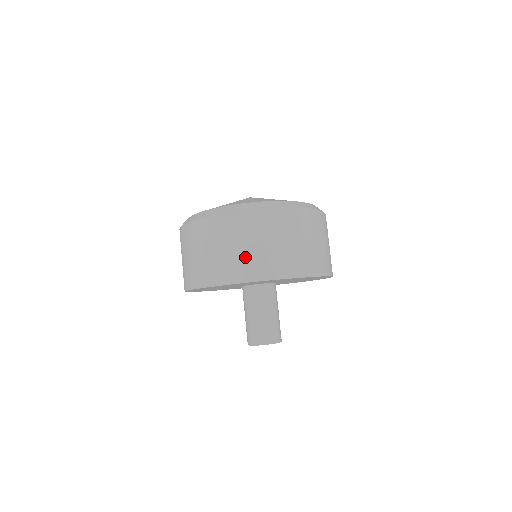
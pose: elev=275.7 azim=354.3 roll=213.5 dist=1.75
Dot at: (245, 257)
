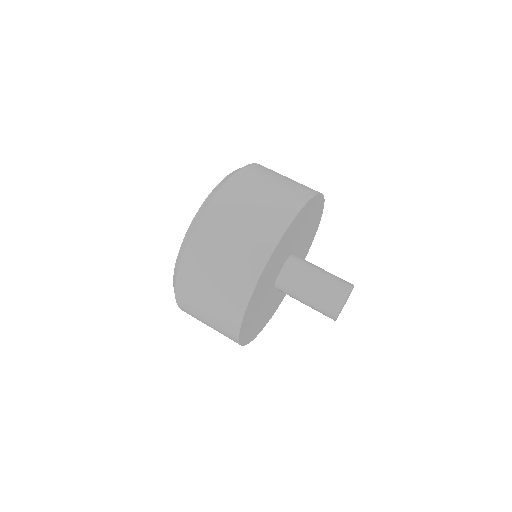
Dot at: (253, 229)
